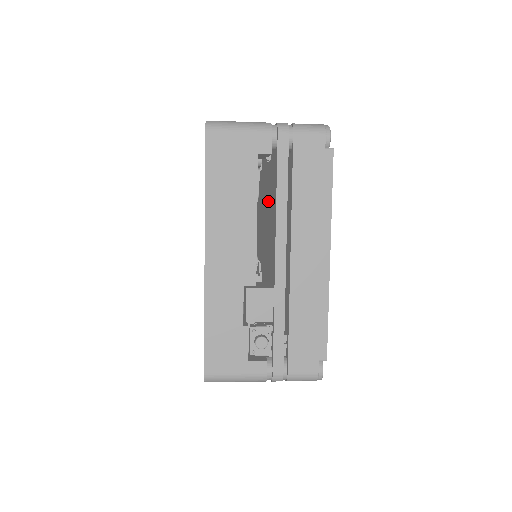
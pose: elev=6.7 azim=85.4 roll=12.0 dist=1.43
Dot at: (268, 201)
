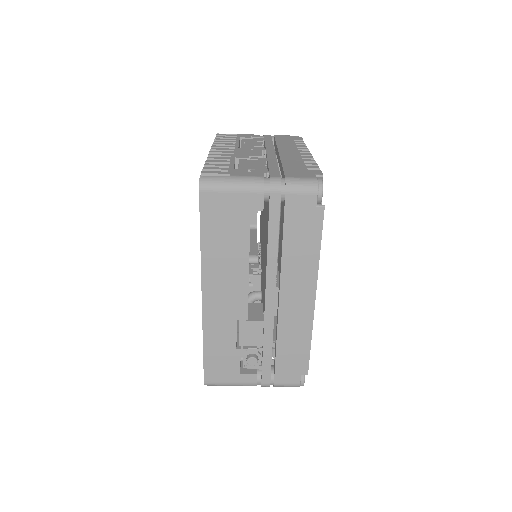
Dot at: occluded
